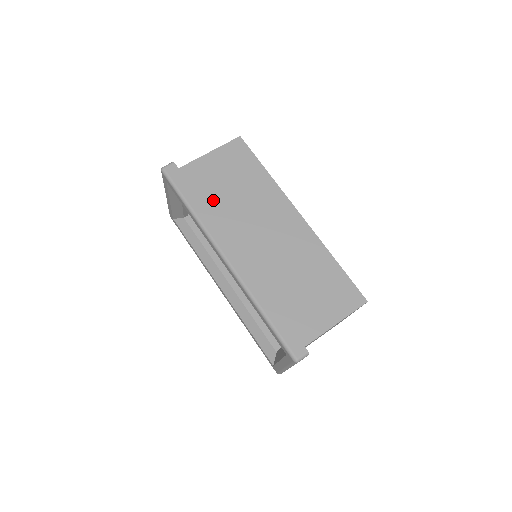
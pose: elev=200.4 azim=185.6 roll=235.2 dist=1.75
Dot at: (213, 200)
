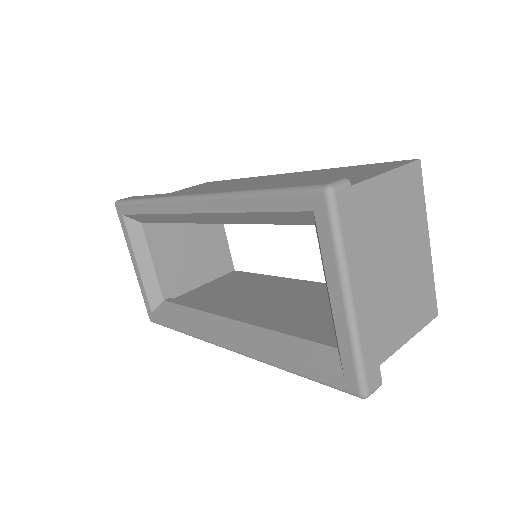
Dot at: occluded
